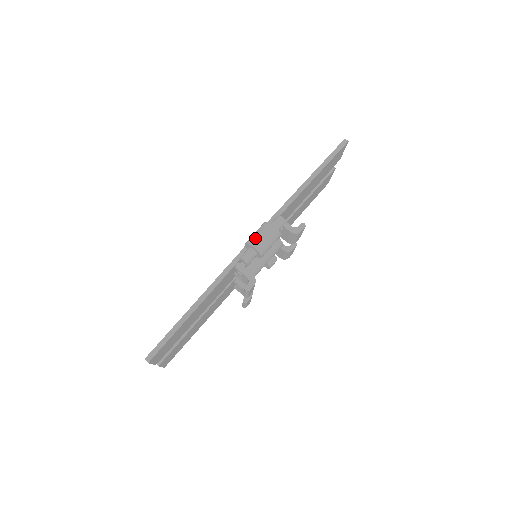
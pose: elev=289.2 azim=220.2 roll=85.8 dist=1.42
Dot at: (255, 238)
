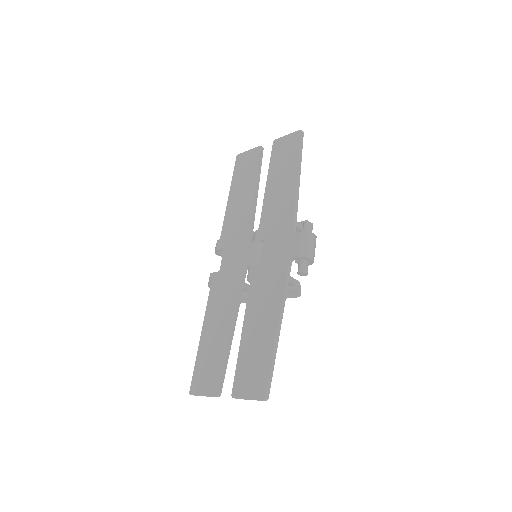
Dot at: (309, 251)
